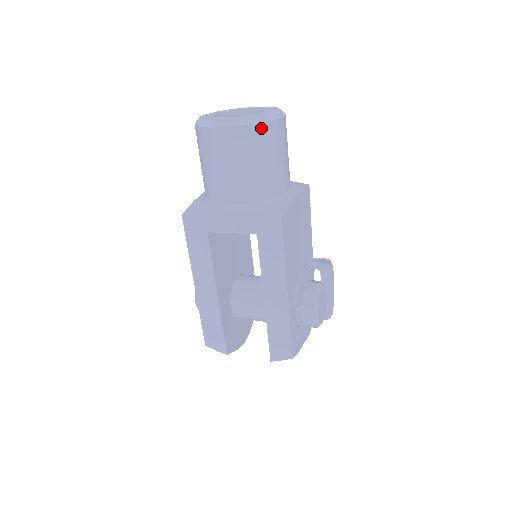
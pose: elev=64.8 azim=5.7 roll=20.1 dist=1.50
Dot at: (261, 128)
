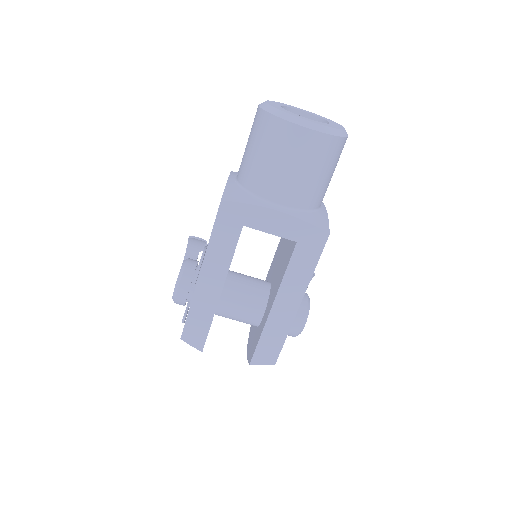
Dot at: (338, 141)
